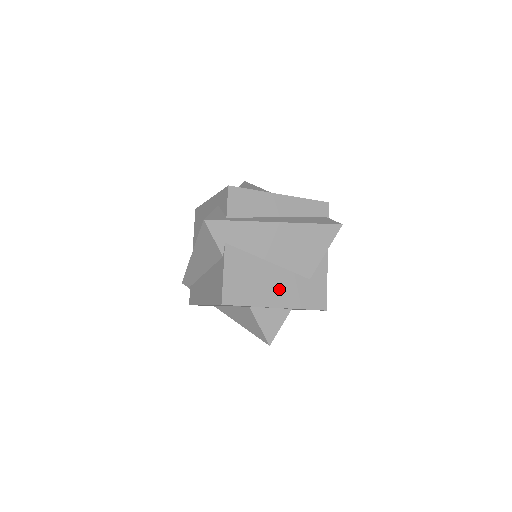
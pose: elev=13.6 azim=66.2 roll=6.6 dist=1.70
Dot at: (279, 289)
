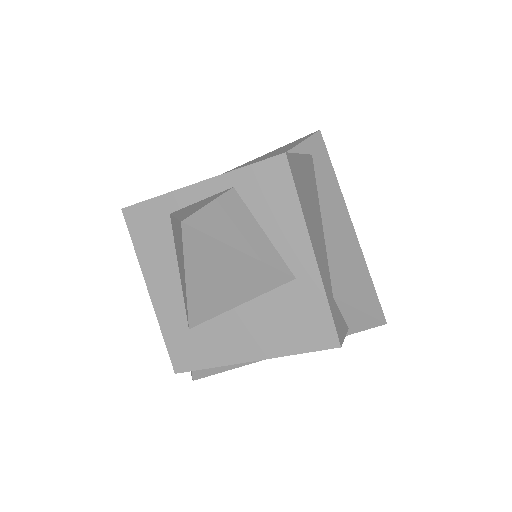
Dot at: occluded
